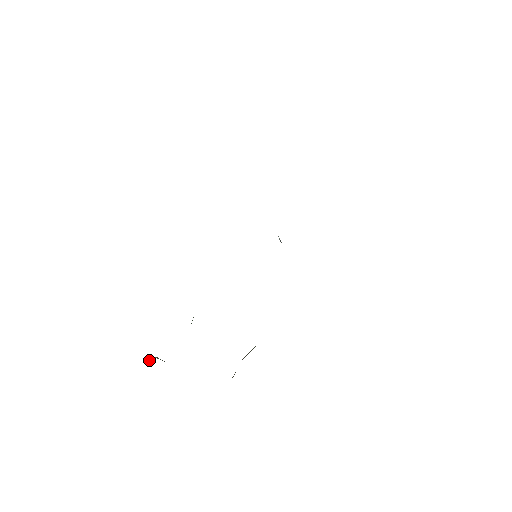
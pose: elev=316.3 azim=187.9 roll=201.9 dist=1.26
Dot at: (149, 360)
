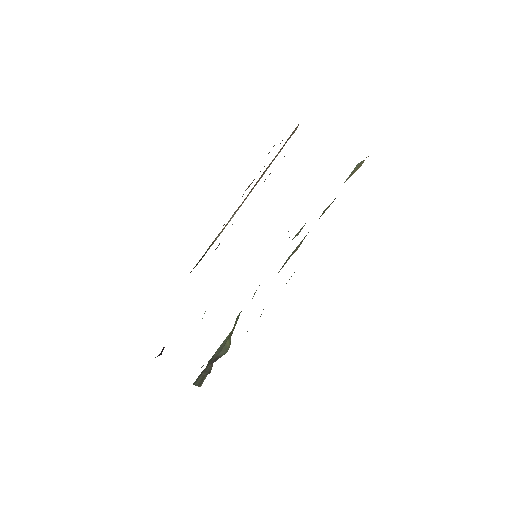
Dot at: occluded
